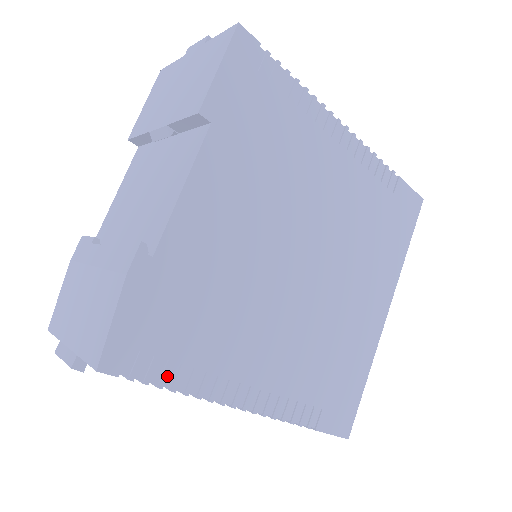
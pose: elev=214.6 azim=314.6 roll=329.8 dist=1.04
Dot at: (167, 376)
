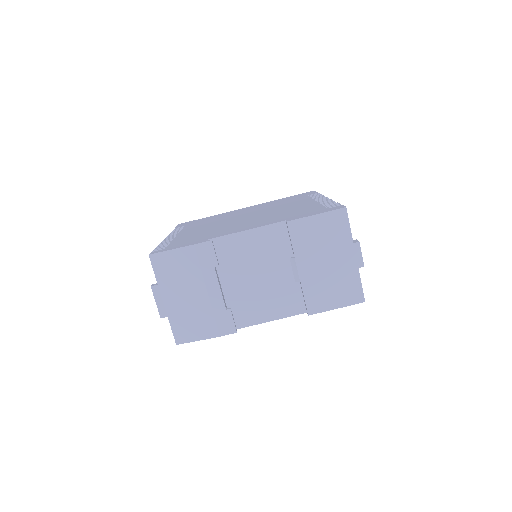
Dot at: occluded
